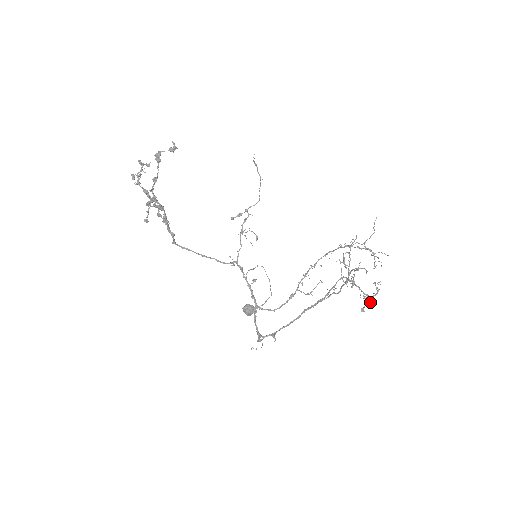
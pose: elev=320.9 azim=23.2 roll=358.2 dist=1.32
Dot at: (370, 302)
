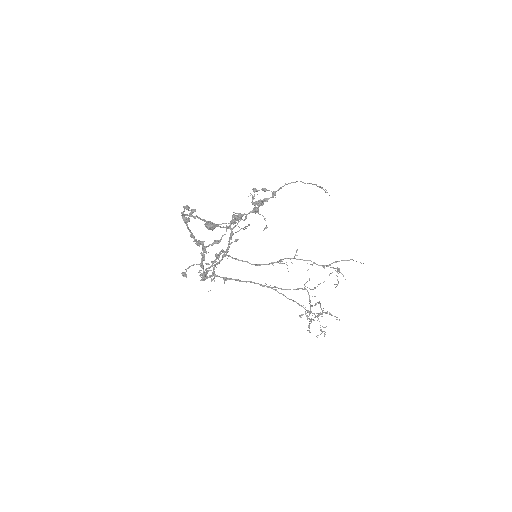
Dot at: occluded
